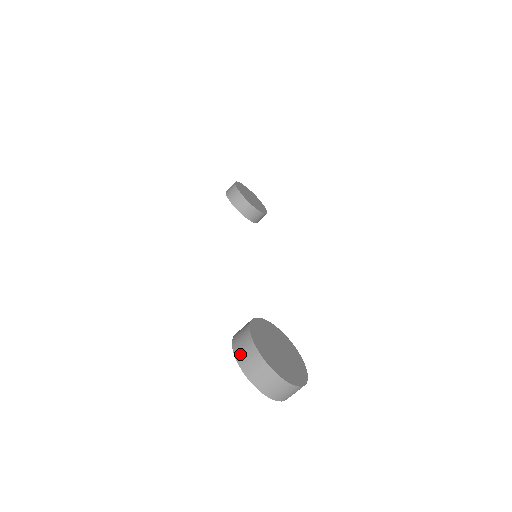
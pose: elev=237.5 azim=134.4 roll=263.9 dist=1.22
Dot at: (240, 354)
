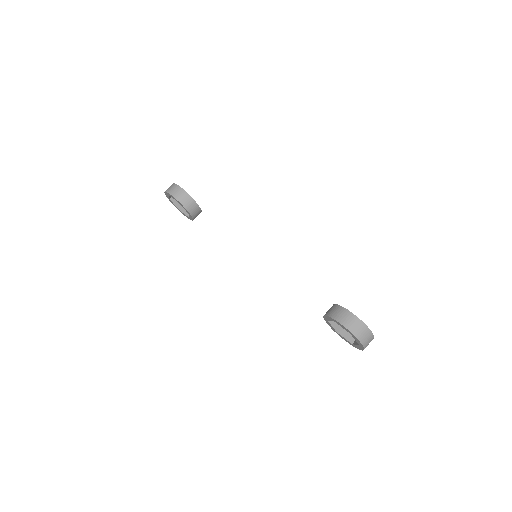
Dot at: (354, 329)
